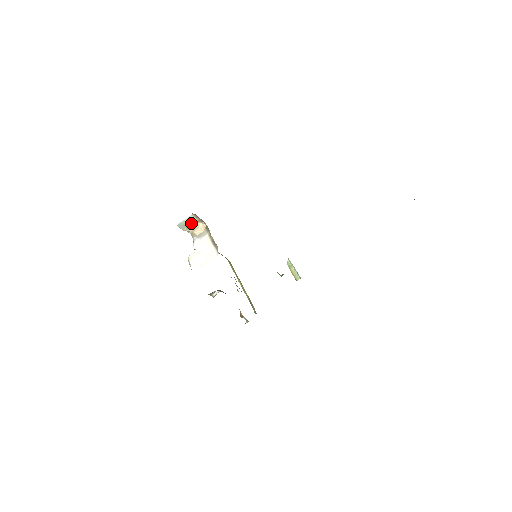
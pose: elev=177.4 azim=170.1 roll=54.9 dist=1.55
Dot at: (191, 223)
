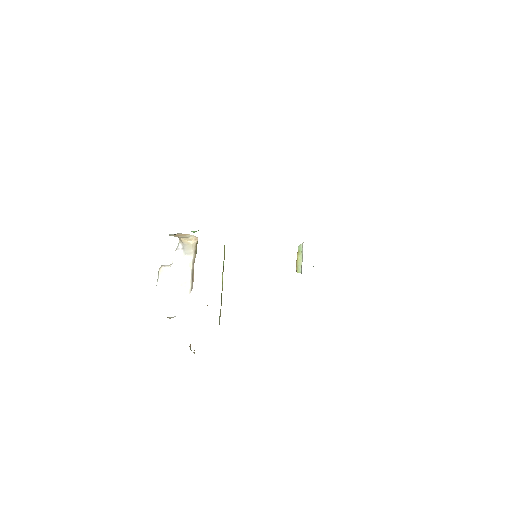
Dot at: occluded
